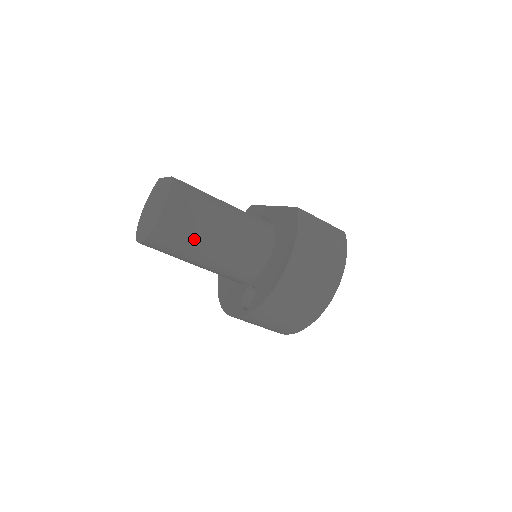
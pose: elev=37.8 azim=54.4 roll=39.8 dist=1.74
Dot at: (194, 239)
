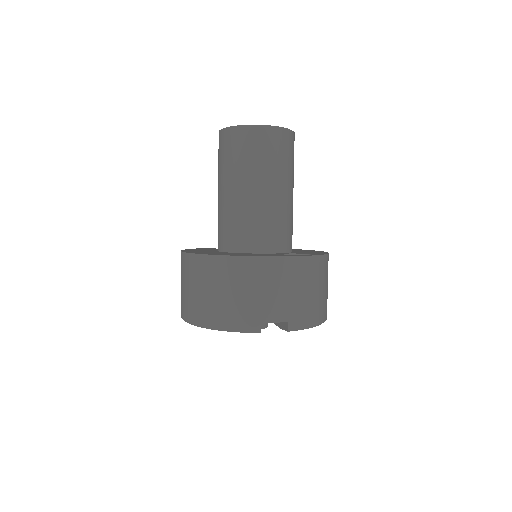
Dot at: (293, 172)
